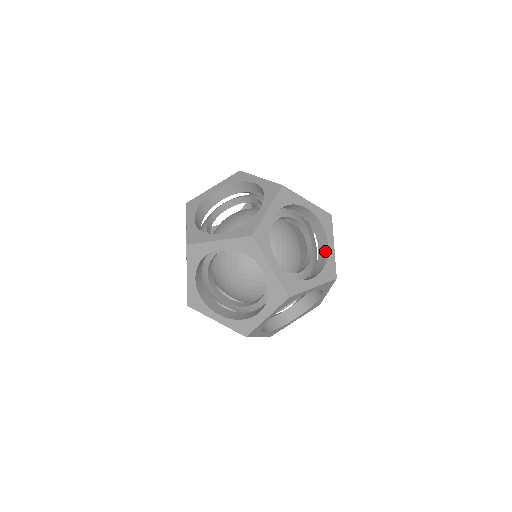
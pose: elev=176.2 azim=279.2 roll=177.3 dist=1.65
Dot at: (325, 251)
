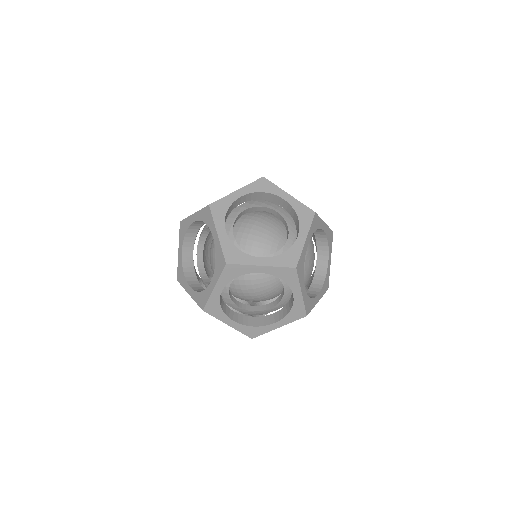
Dot at: (295, 242)
